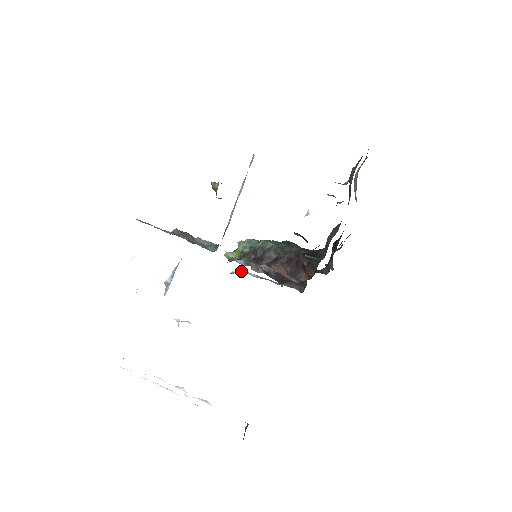
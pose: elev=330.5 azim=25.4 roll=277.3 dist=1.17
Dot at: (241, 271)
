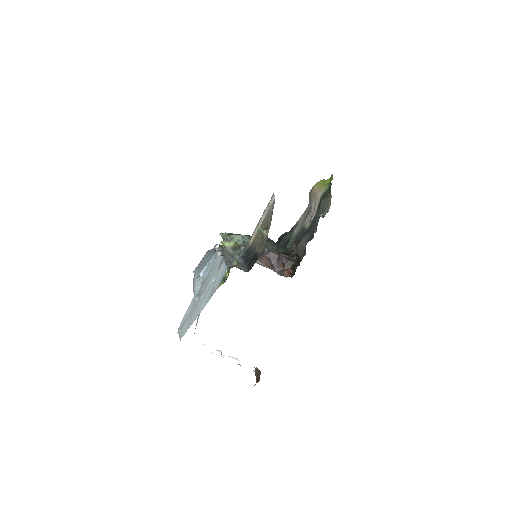
Dot at: occluded
